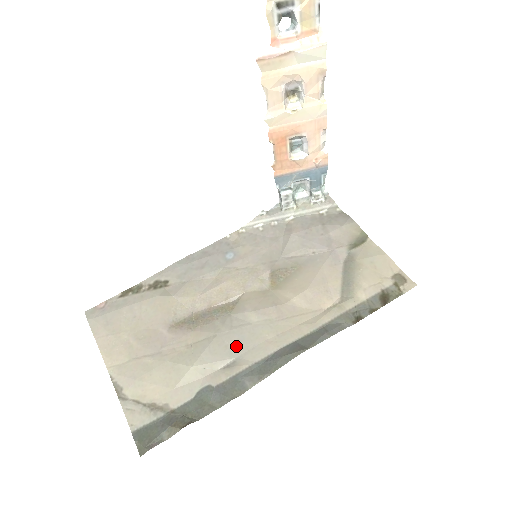
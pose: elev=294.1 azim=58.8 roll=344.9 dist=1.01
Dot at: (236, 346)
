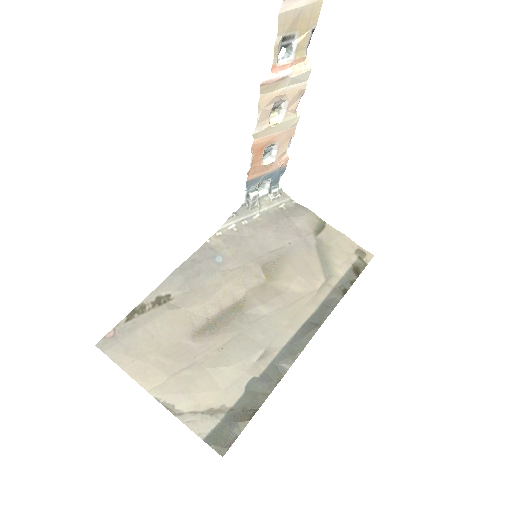
Dot at: (261, 338)
